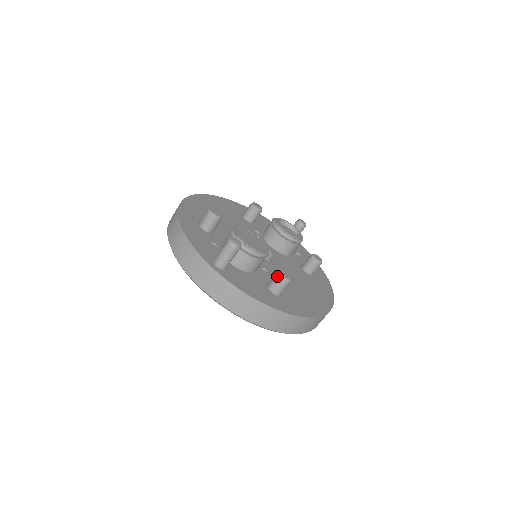
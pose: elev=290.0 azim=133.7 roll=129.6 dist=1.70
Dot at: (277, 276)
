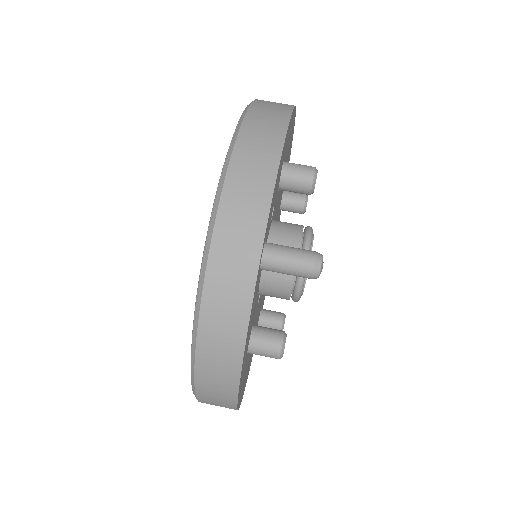
Dot at: (279, 338)
